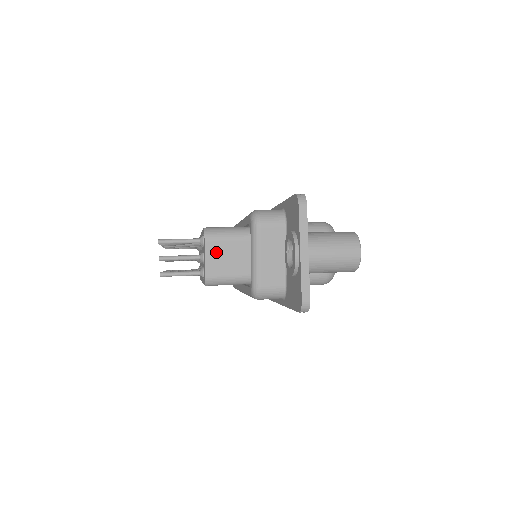
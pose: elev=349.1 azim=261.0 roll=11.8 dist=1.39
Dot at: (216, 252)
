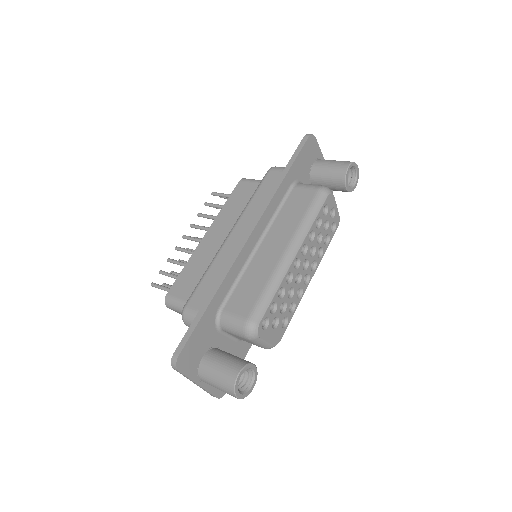
Dot at: (180, 313)
